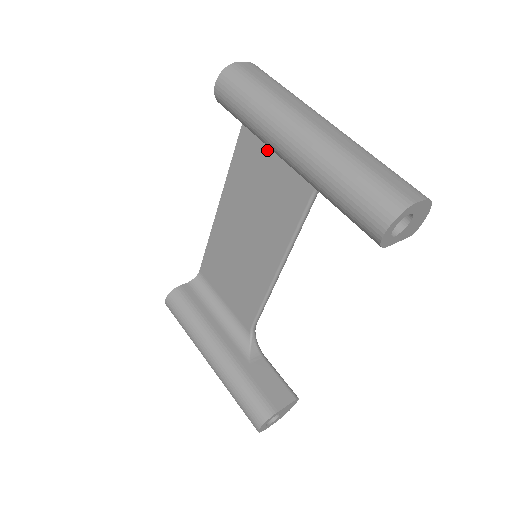
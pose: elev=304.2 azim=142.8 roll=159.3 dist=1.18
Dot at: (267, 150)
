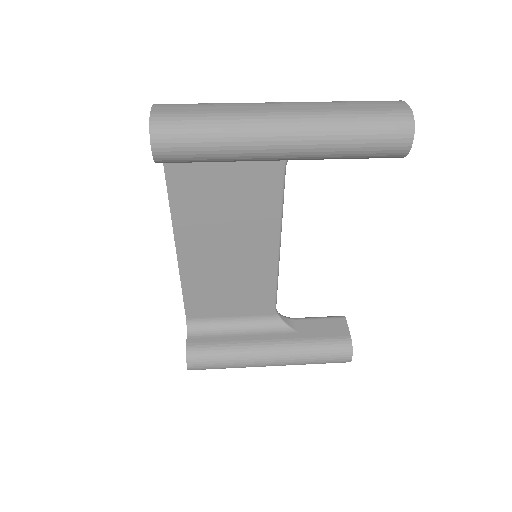
Dot at: (211, 168)
